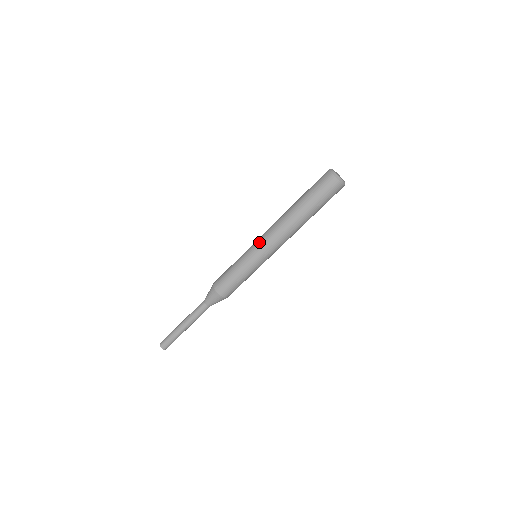
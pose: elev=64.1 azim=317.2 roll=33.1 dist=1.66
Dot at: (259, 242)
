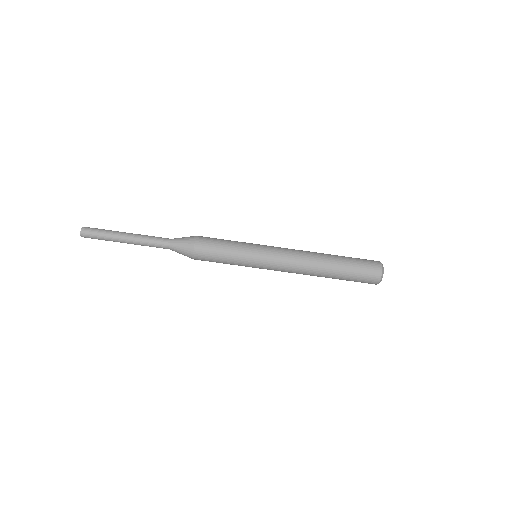
Dot at: occluded
